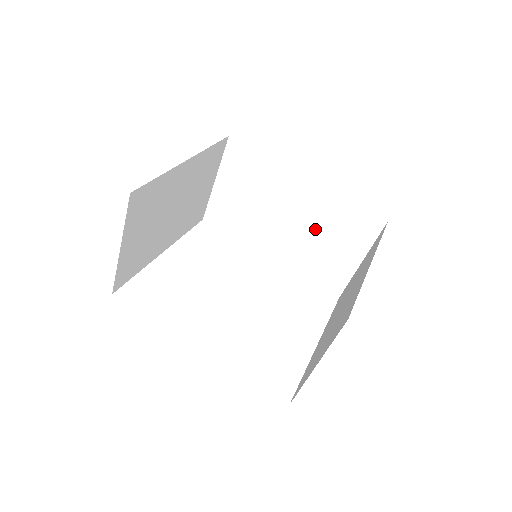
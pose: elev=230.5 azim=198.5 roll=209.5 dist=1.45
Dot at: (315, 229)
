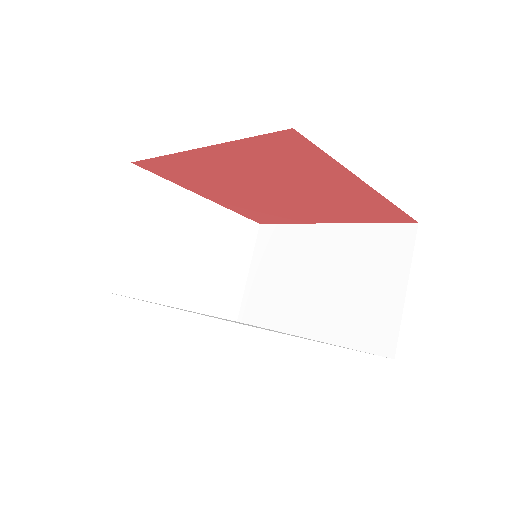
Dot at: (345, 274)
